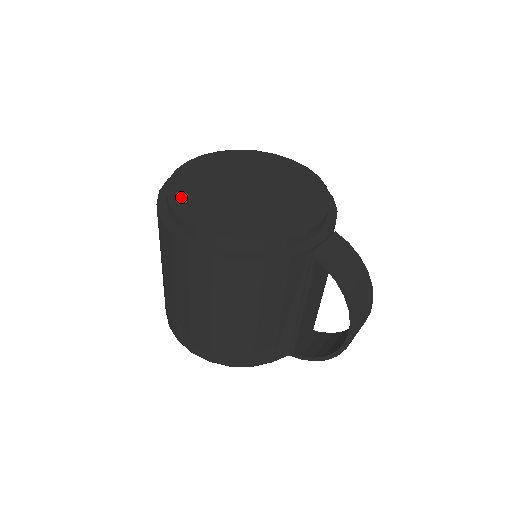
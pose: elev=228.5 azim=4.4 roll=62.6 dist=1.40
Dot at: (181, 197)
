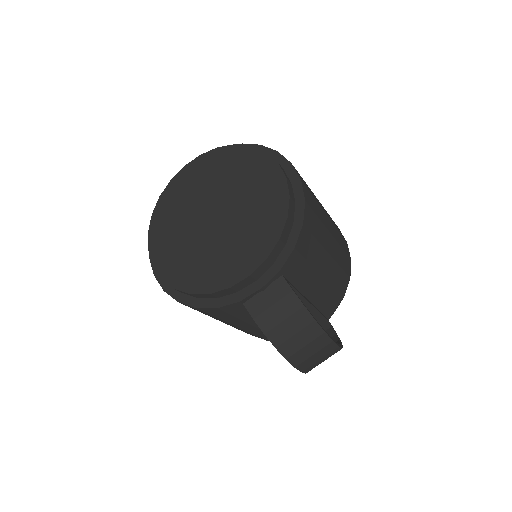
Dot at: (159, 222)
